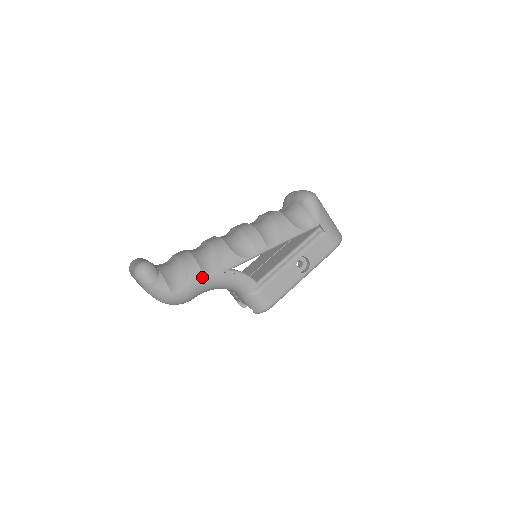
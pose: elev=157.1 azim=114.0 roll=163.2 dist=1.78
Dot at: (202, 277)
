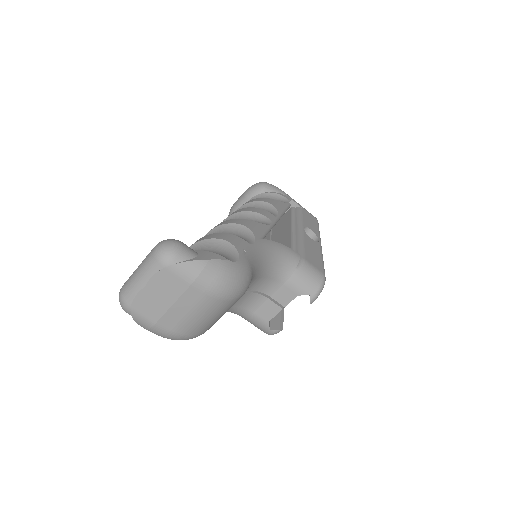
Dot at: (246, 243)
